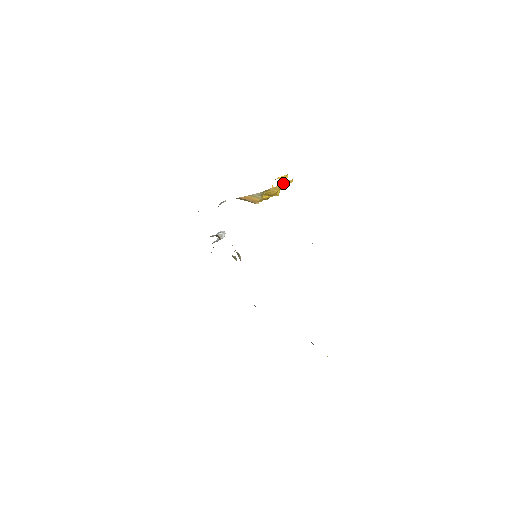
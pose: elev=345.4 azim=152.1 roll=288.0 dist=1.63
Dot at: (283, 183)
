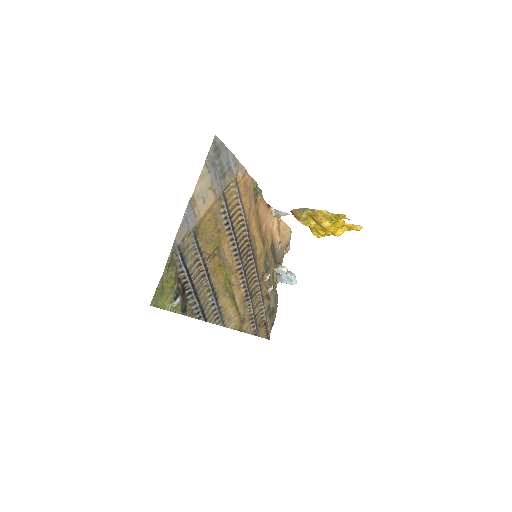
Dot at: (334, 215)
